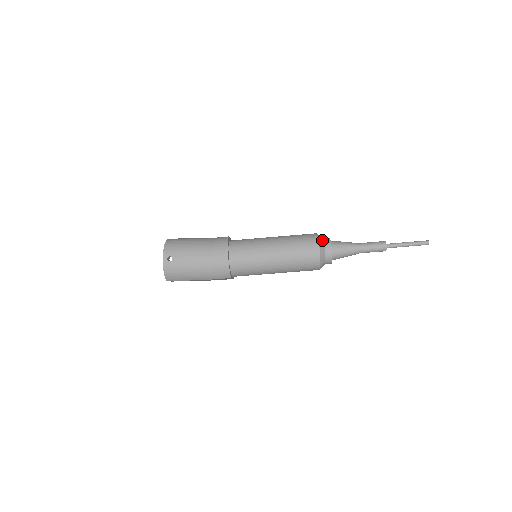
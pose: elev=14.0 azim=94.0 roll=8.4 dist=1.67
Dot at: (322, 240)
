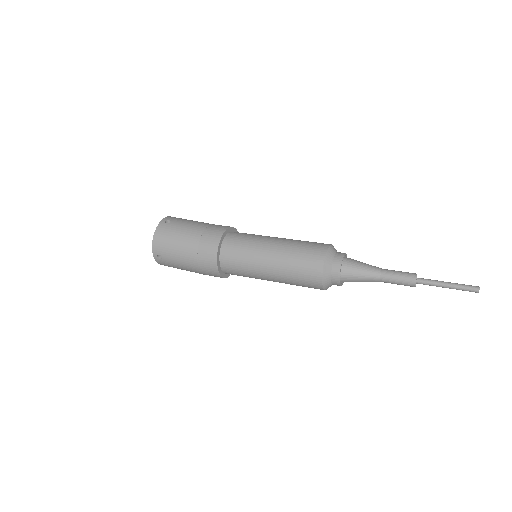
Dot at: (329, 267)
